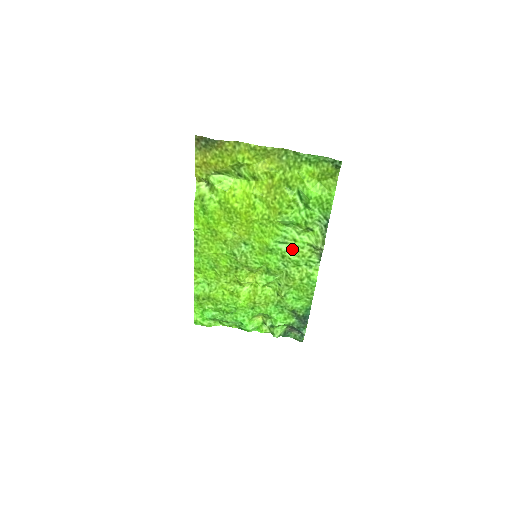
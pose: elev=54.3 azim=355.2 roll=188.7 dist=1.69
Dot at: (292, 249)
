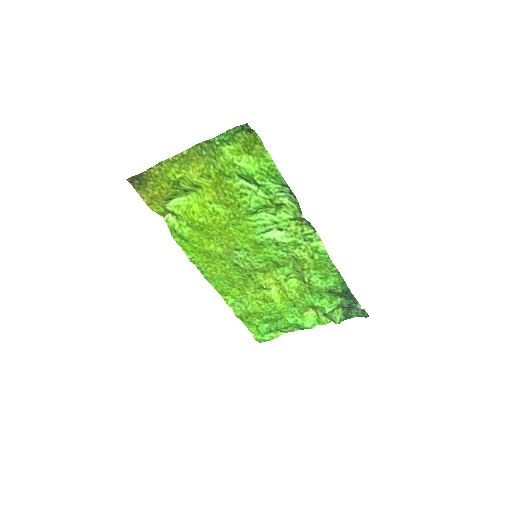
Dot at: (281, 232)
